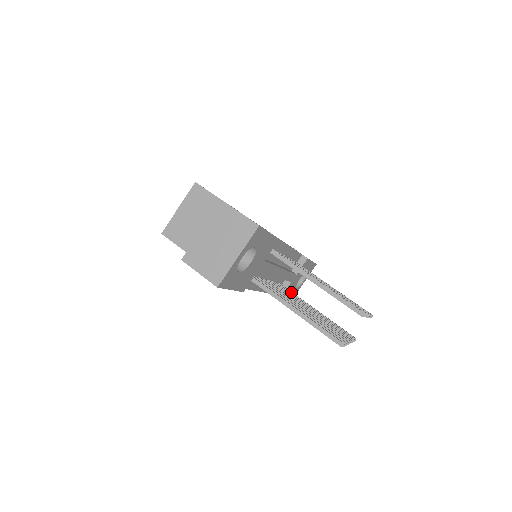
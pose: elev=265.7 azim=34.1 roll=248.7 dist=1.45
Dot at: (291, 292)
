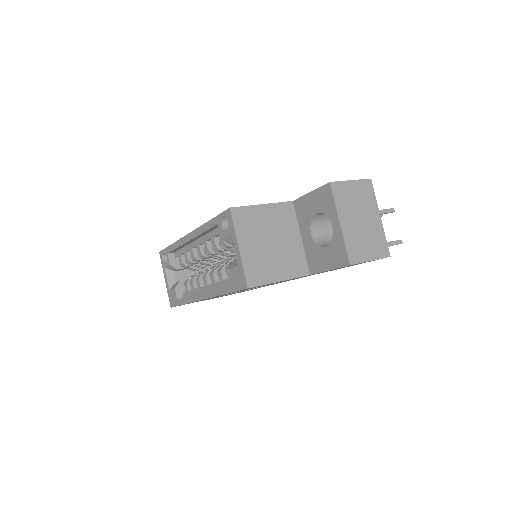
Dot at: occluded
